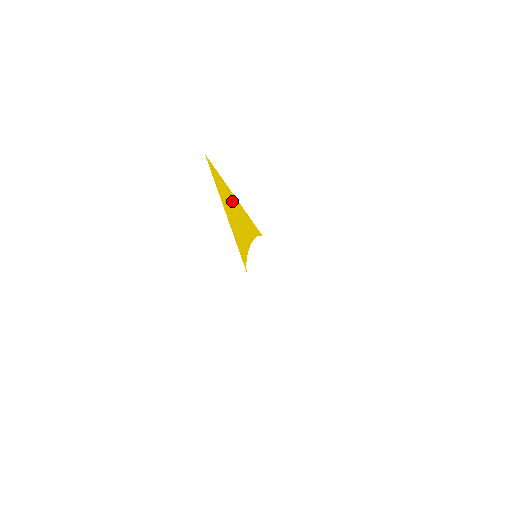
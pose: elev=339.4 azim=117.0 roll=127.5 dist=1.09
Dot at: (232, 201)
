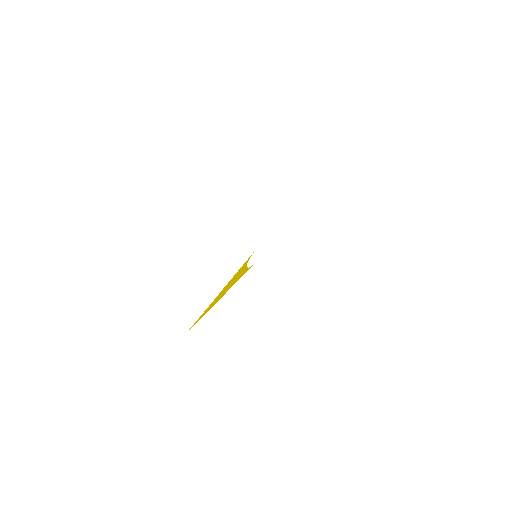
Dot at: (216, 298)
